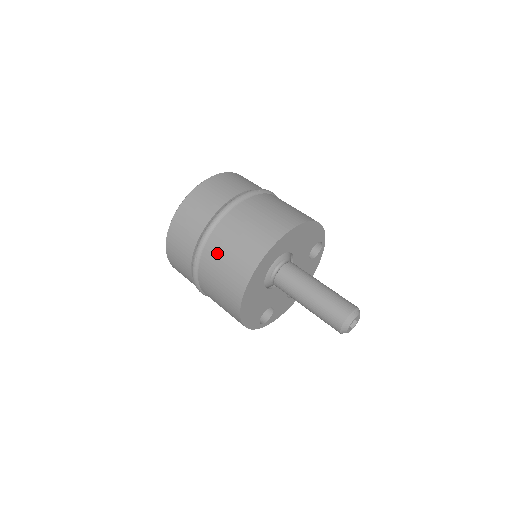
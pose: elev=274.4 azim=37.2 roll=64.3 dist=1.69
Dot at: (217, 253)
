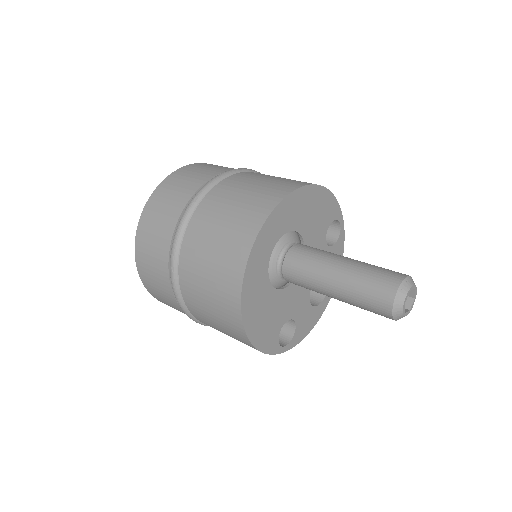
Dot at: (196, 251)
